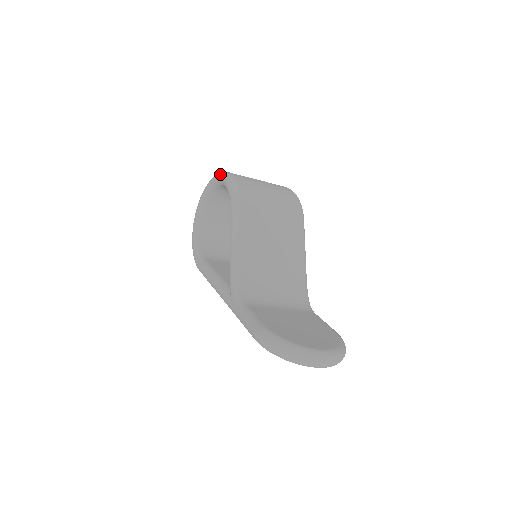
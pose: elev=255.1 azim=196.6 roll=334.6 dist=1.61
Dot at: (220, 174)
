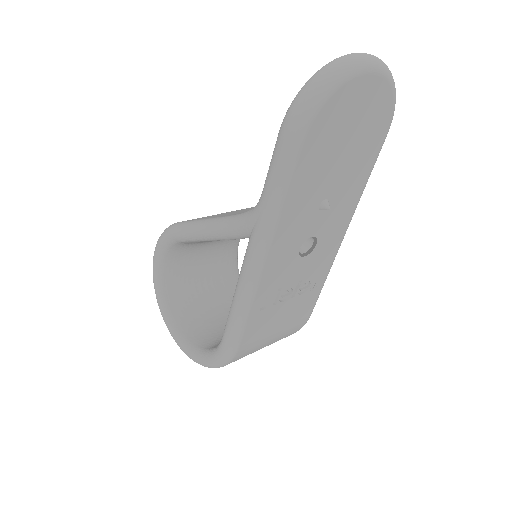
Dot at: occluded
